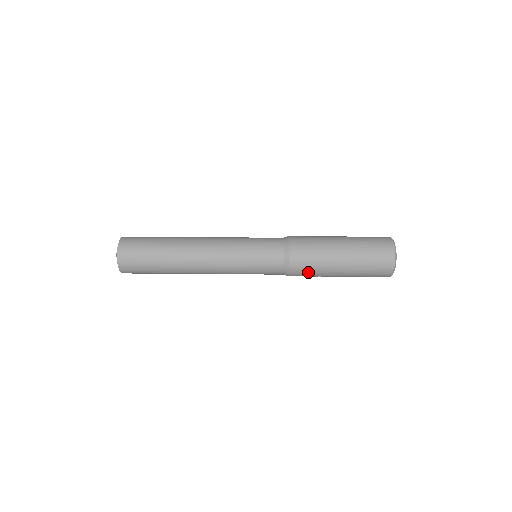
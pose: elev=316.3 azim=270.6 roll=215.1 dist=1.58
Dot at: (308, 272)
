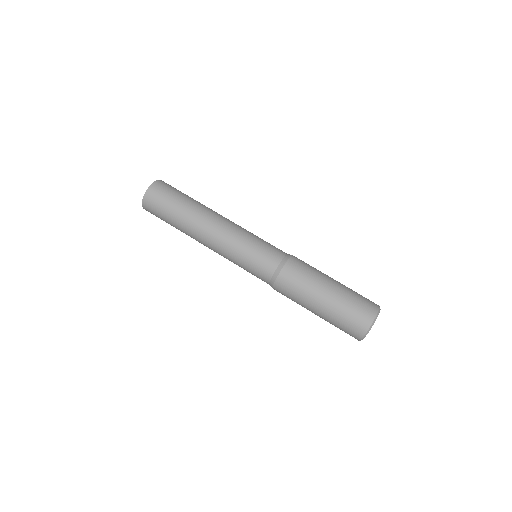
Dot at: occluded
